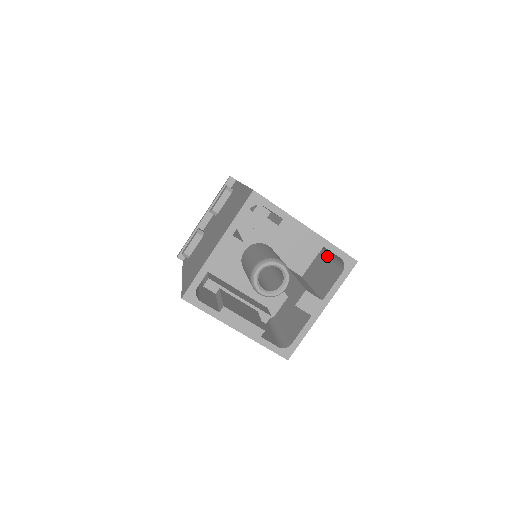
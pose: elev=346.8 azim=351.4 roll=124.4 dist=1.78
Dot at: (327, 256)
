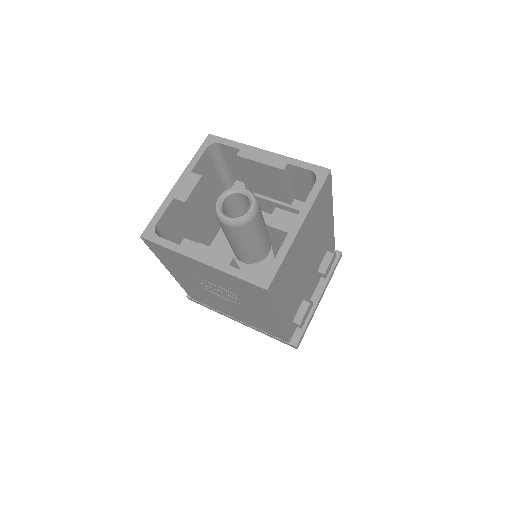
Dot at: occluded
